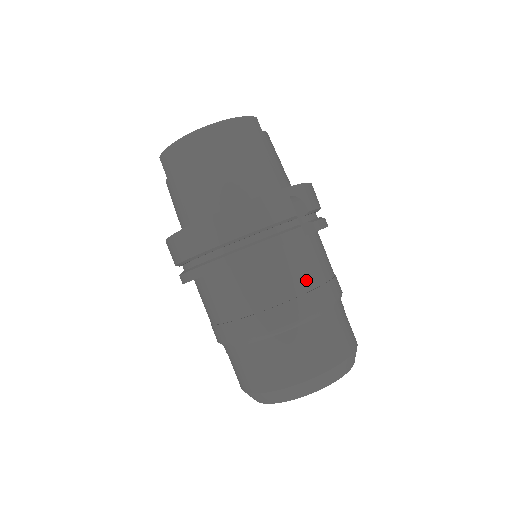
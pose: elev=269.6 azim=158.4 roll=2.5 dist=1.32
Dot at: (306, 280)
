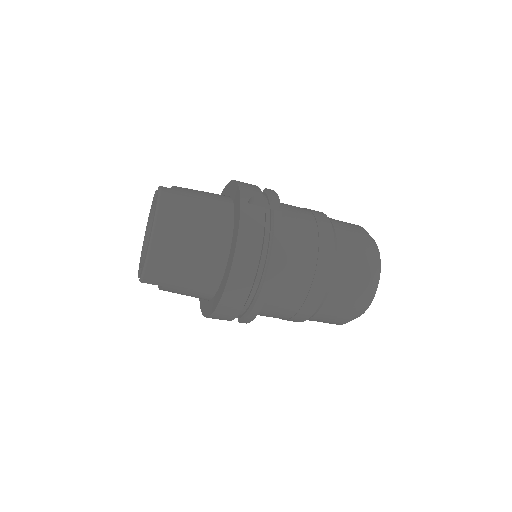
Dot at: (309, 232)
